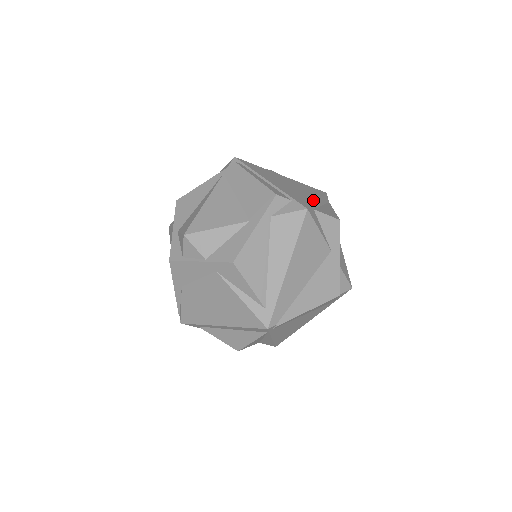
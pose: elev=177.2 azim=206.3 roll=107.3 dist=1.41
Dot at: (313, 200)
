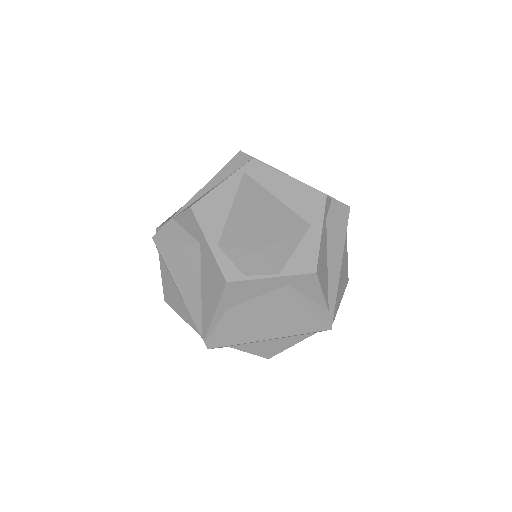
Dot at: occluded
